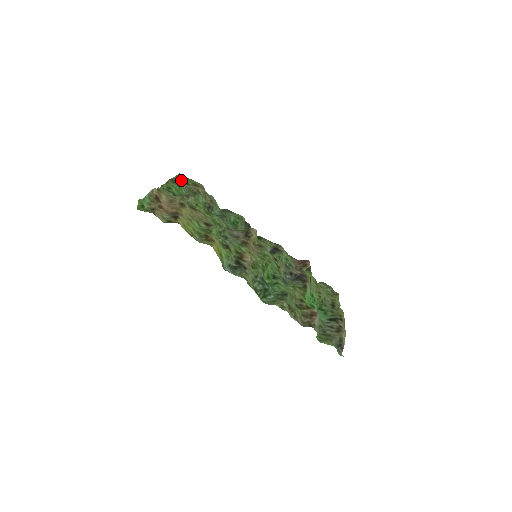
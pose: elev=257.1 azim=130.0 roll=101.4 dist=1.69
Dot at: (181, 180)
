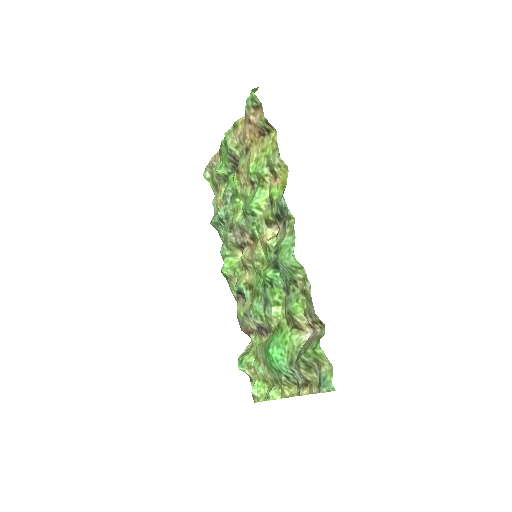
Dot at: (215, 167)
